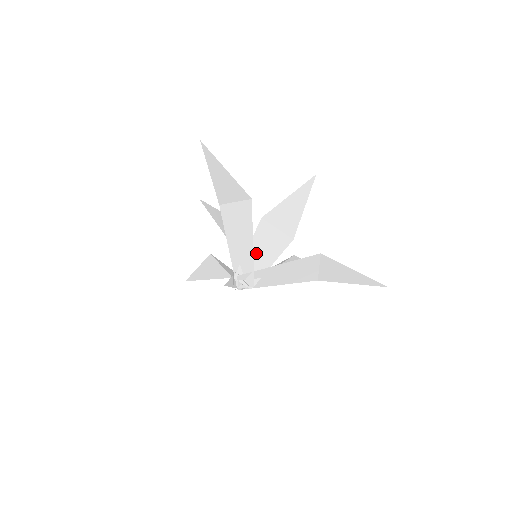
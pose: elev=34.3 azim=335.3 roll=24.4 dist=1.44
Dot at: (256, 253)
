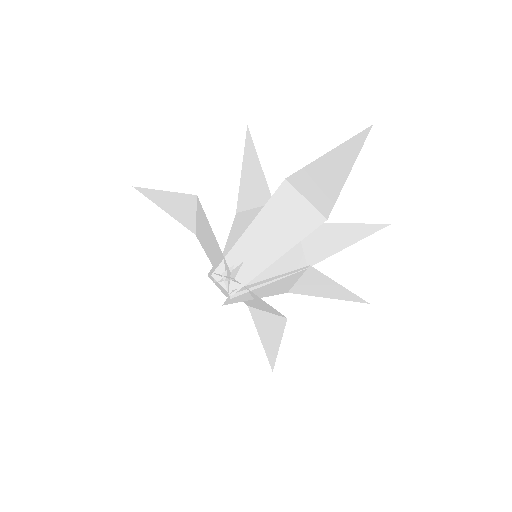
Dot at: occluded
